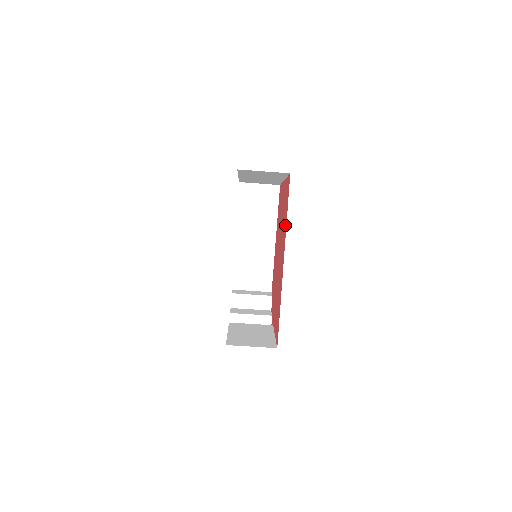
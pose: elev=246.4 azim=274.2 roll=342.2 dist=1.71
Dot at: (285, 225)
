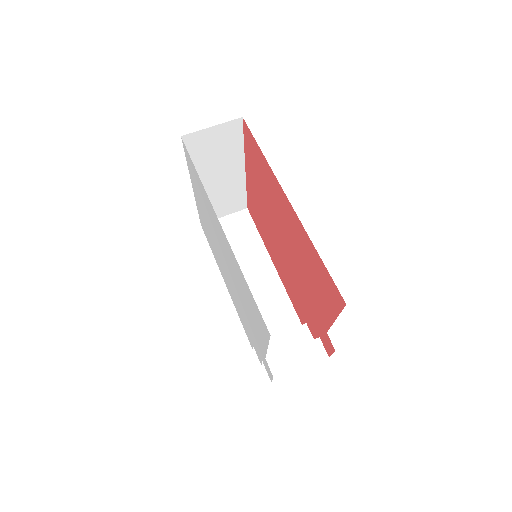
Dot at: (267, 171)
